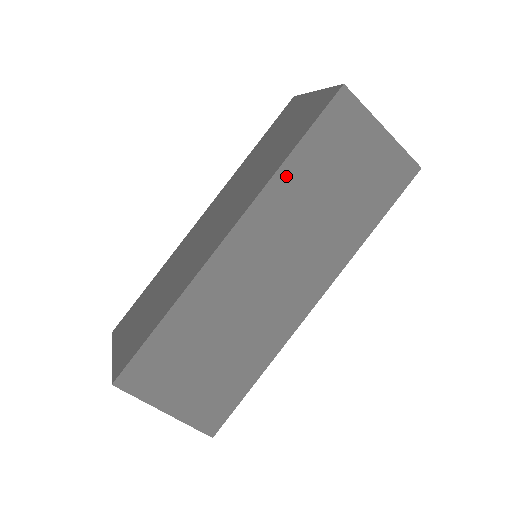
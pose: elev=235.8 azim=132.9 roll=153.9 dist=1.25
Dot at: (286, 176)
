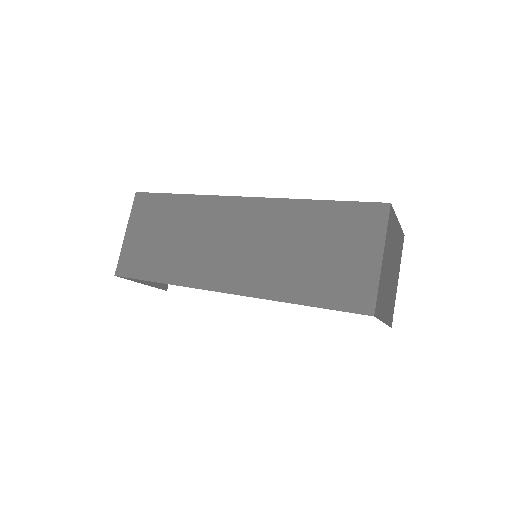
Dot at: (302, 208)
